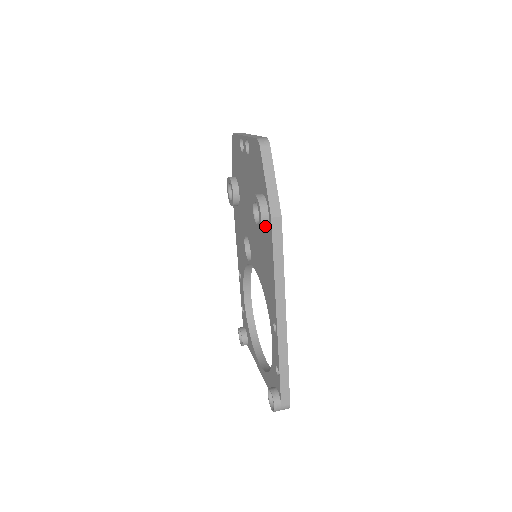
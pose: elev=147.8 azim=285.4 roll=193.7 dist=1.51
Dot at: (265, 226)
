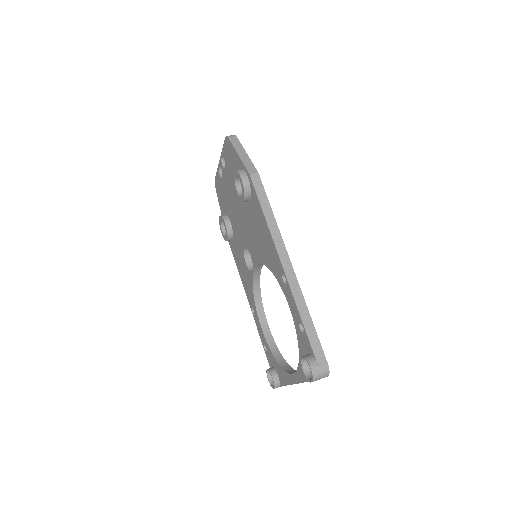
Dot at: (247, 188)
